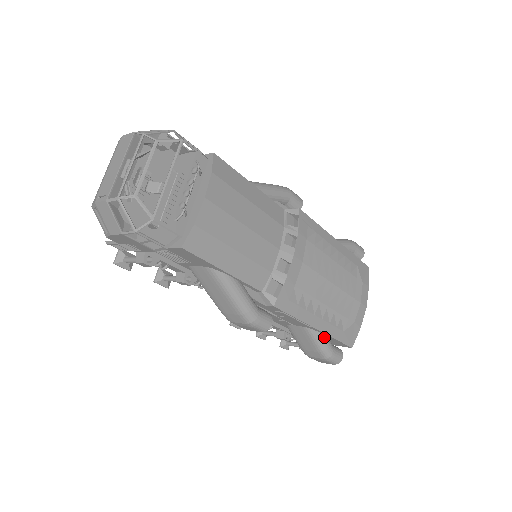
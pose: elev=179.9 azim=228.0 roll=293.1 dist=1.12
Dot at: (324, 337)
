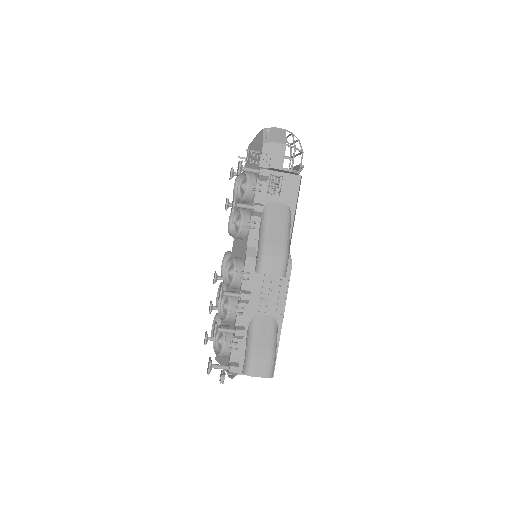
Dot at: (277, 339)
